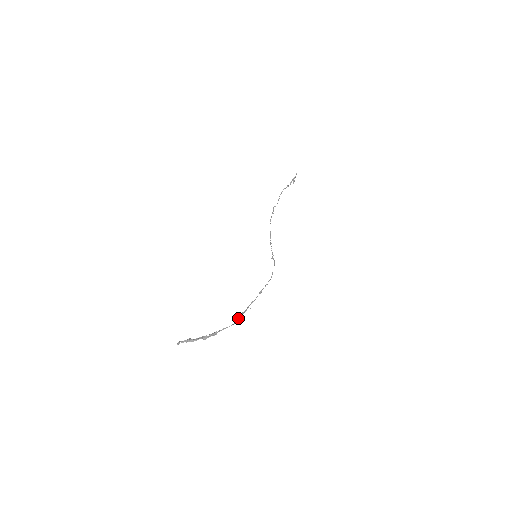
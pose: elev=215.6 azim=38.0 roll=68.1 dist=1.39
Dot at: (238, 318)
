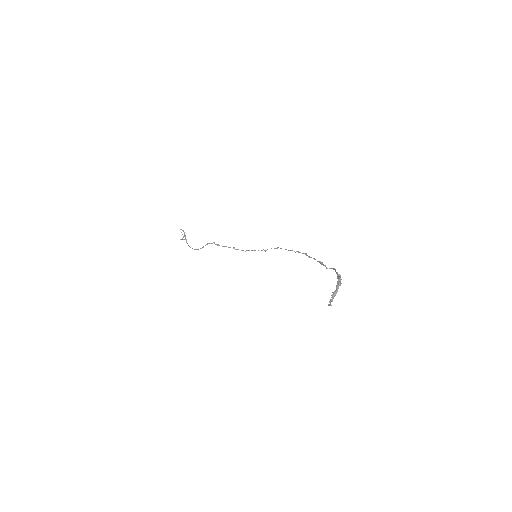
Dot at: (326, 268)
